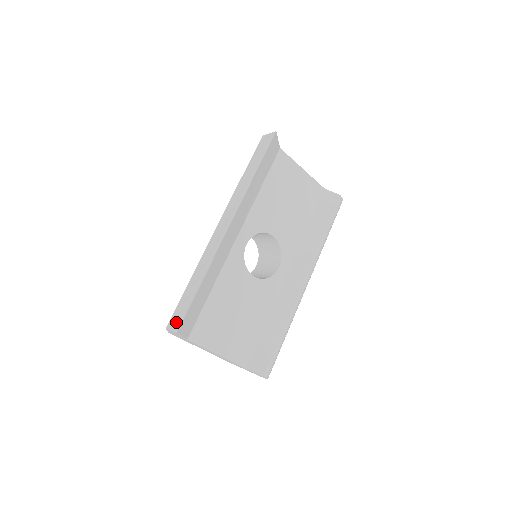
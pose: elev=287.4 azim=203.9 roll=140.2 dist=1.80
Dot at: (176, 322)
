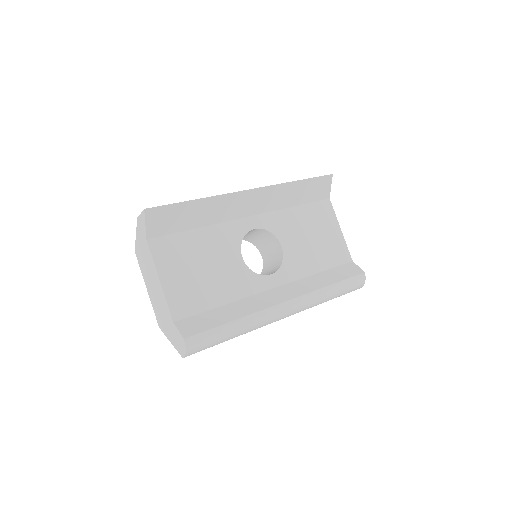
Dot at: occluded
